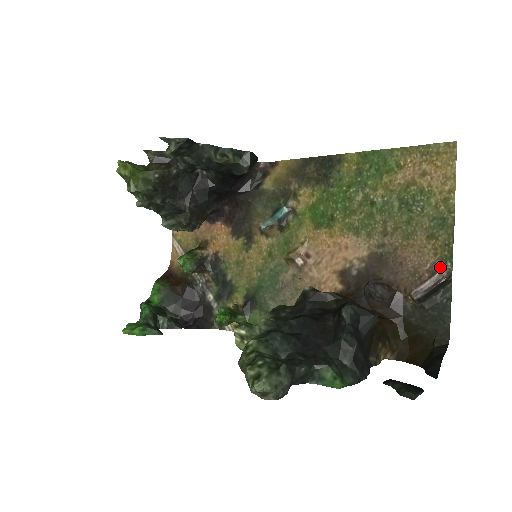
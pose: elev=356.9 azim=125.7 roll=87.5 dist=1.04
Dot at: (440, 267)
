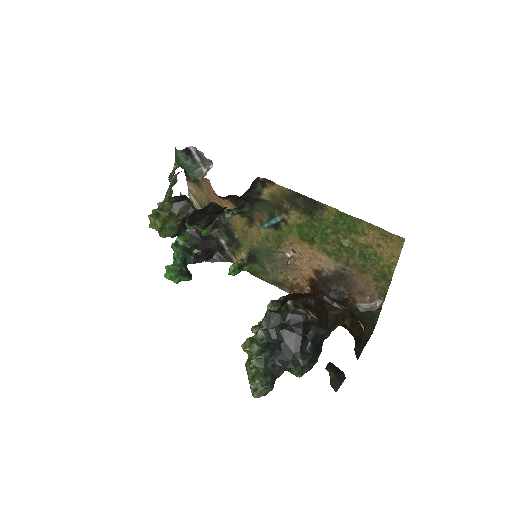
Dot at: (377, 298)
